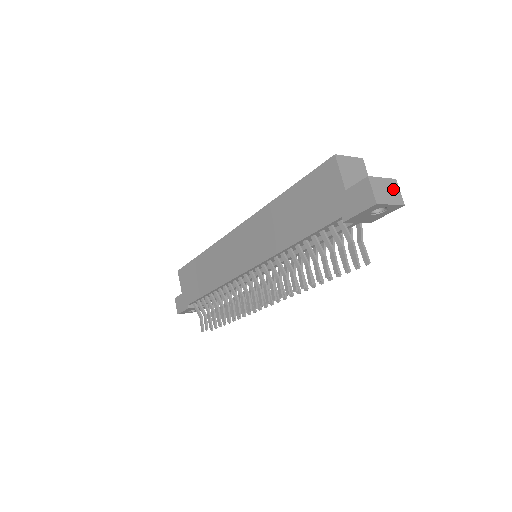
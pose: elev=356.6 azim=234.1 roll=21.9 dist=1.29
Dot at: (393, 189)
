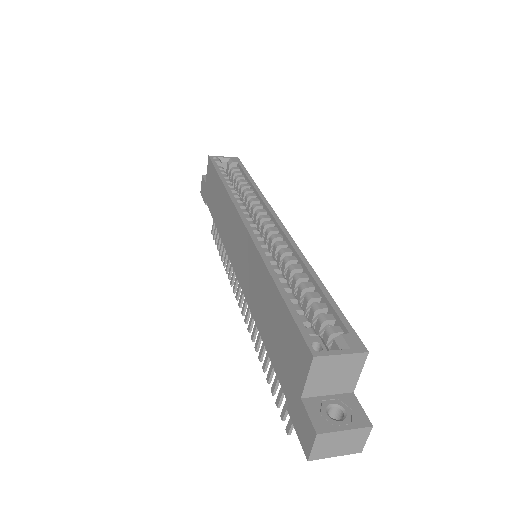
Dot at: (355, 439)
